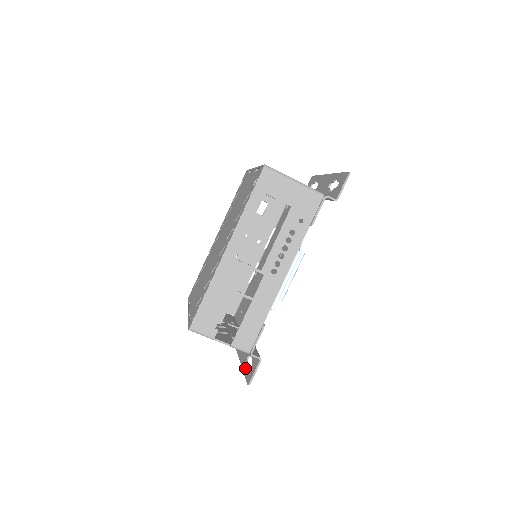
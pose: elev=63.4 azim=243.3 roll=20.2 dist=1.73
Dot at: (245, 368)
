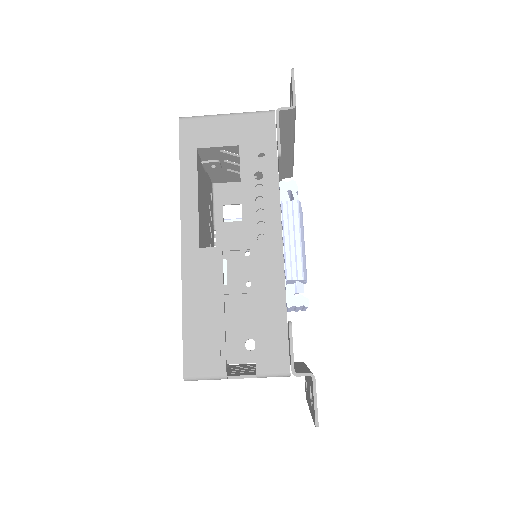
Dot at: (311, 410)
